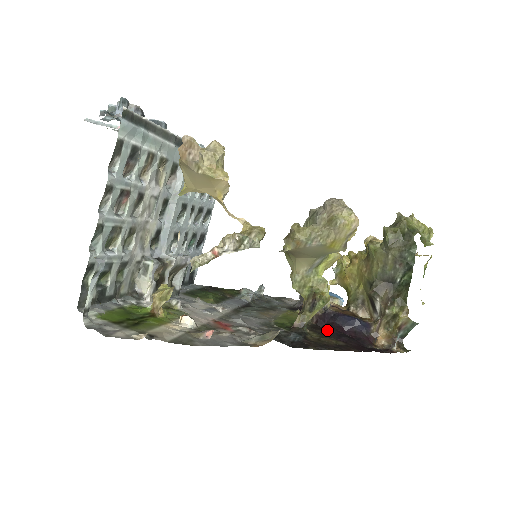
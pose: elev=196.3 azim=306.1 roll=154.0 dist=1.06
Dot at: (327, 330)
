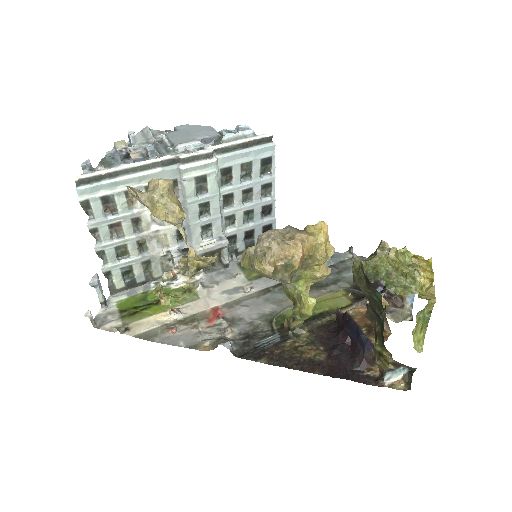
Dot at: (332, 334)
